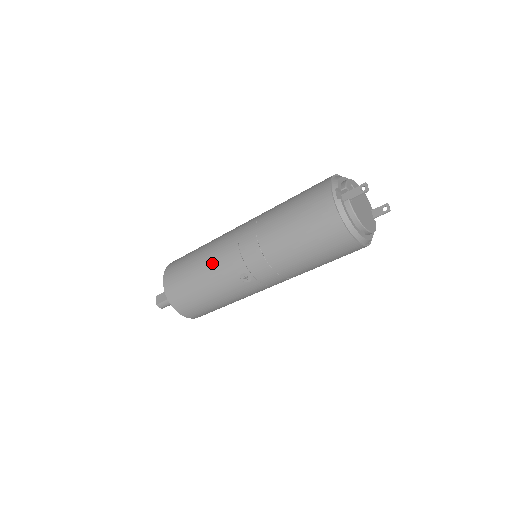
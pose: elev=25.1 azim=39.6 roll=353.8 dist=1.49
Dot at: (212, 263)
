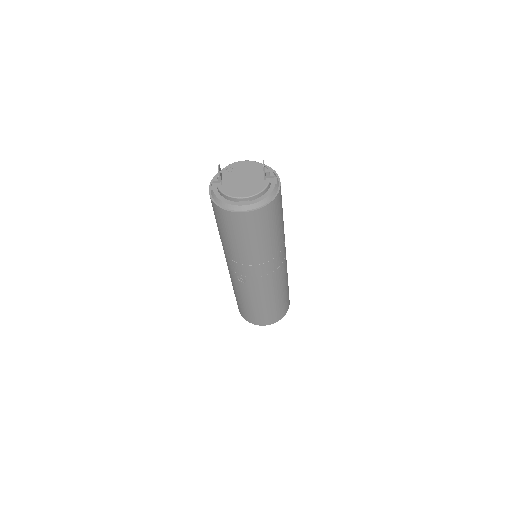
Dot at: occluded
